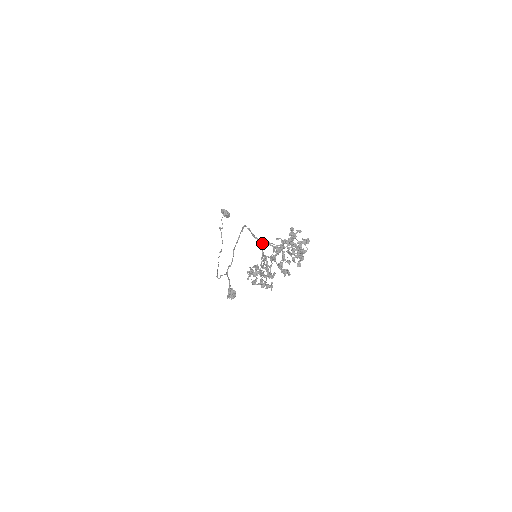
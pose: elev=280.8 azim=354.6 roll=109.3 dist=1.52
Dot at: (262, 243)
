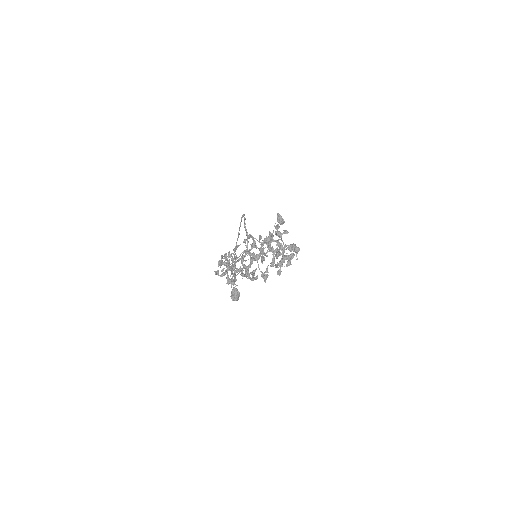
Dot at: (248, 236)
